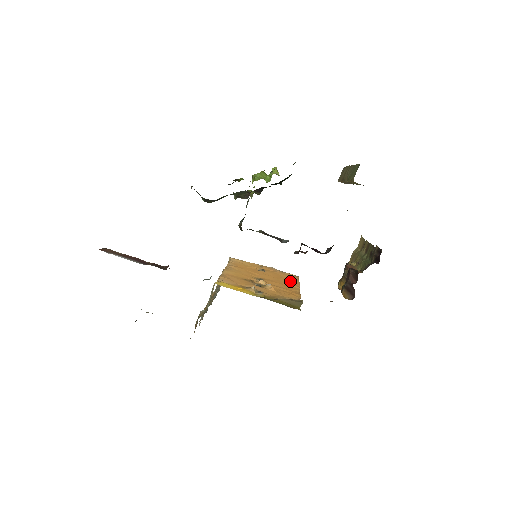
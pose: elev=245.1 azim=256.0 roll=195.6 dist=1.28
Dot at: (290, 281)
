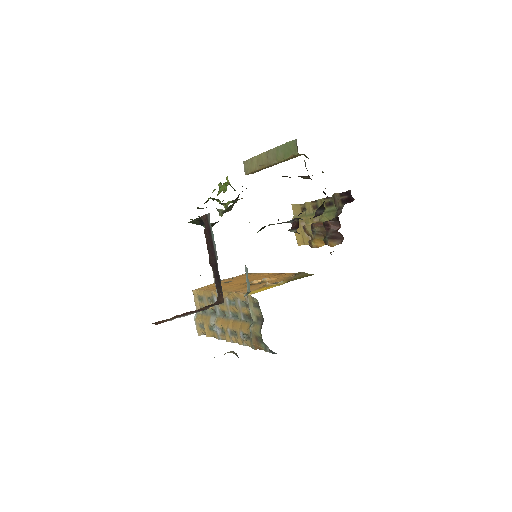
Dot at: (257, 275)
